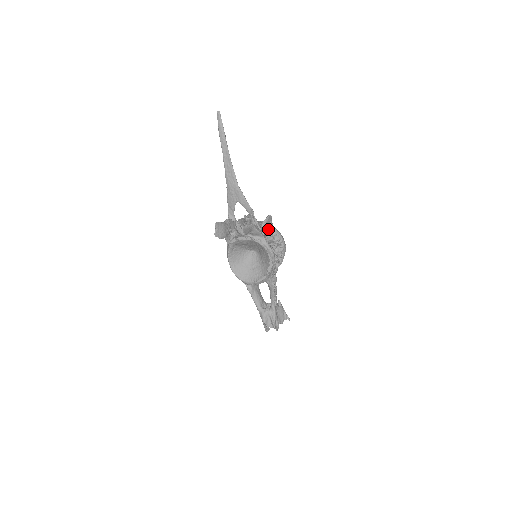
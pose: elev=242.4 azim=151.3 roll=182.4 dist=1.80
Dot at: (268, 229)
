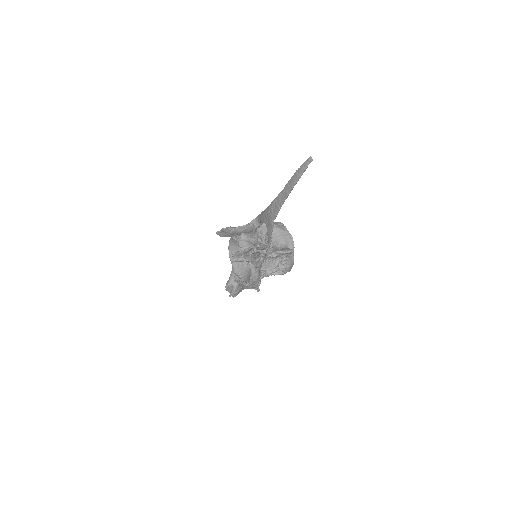
Dot at: (280, 256)
